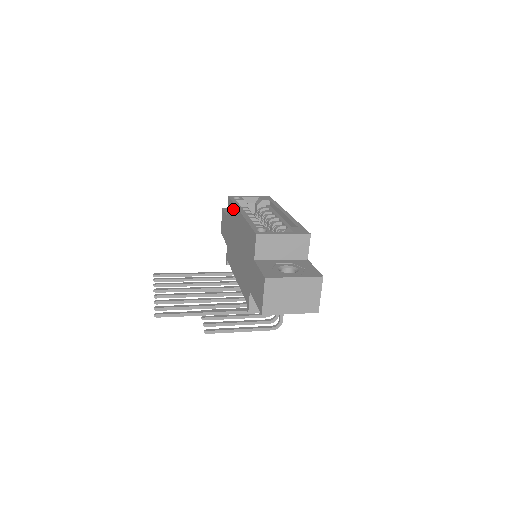
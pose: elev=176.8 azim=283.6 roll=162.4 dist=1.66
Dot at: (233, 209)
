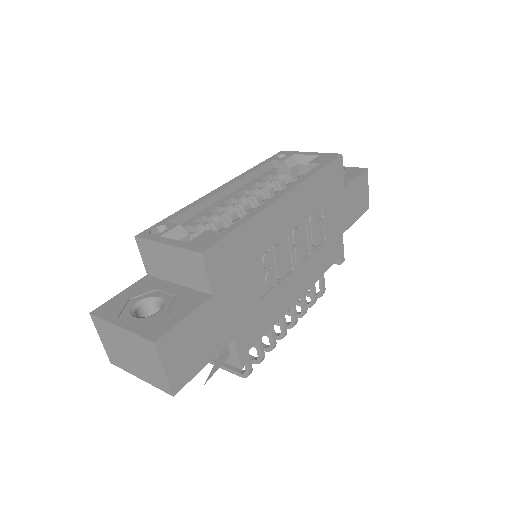
Dot at: occluded
